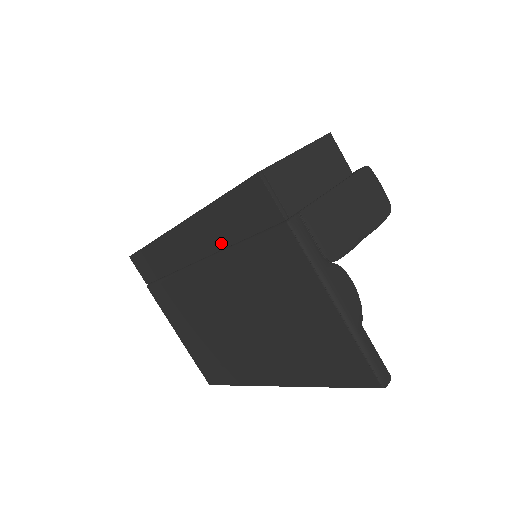
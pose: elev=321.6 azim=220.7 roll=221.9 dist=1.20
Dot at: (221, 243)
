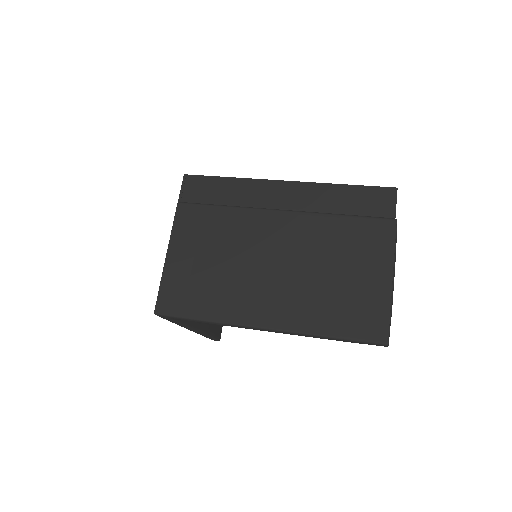
Dot at: (322, 208)
